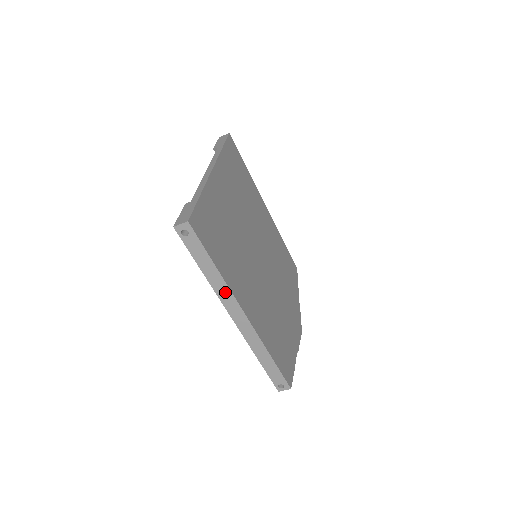
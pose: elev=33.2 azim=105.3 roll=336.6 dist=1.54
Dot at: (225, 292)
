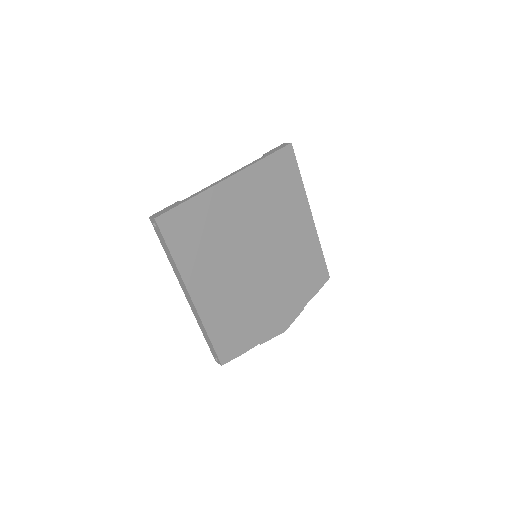
Dot at: (179, 275)
